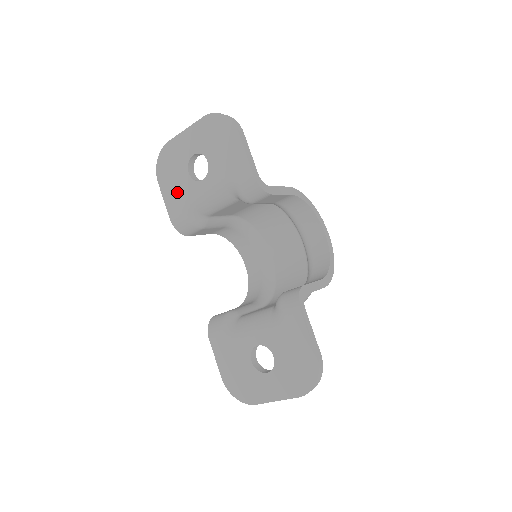
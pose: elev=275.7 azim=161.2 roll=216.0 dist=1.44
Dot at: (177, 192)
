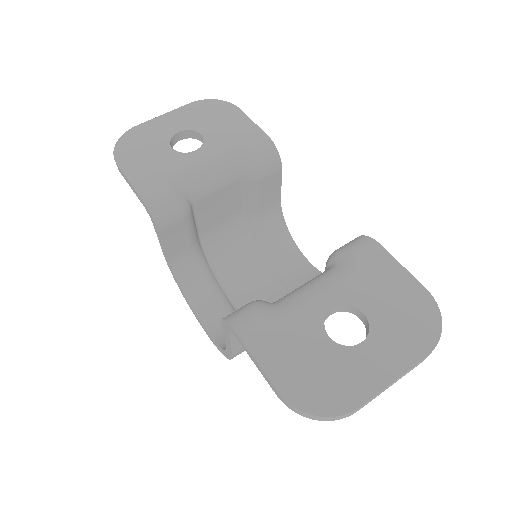
Dot at: (153, 167)
